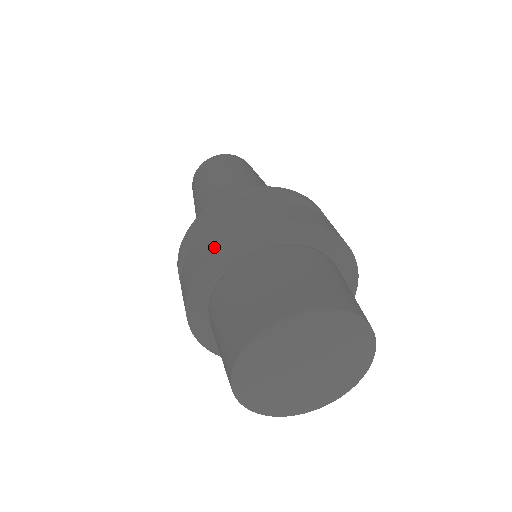
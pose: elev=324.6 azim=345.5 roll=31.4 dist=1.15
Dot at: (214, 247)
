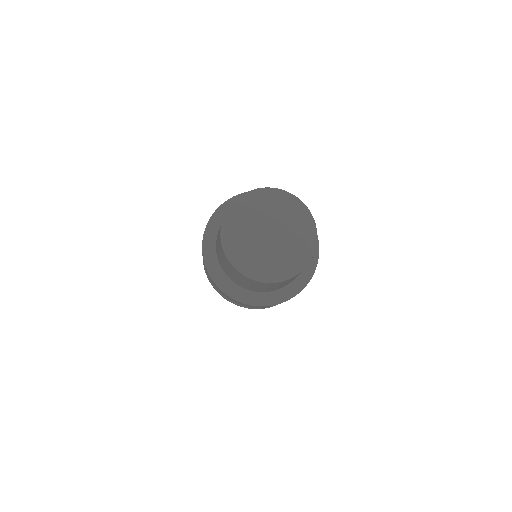
Dot at: occluded
